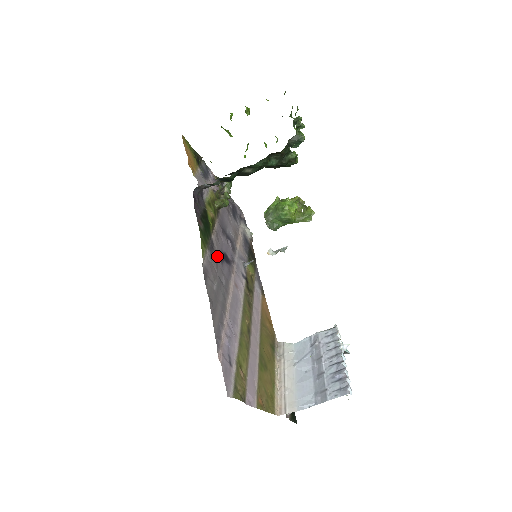
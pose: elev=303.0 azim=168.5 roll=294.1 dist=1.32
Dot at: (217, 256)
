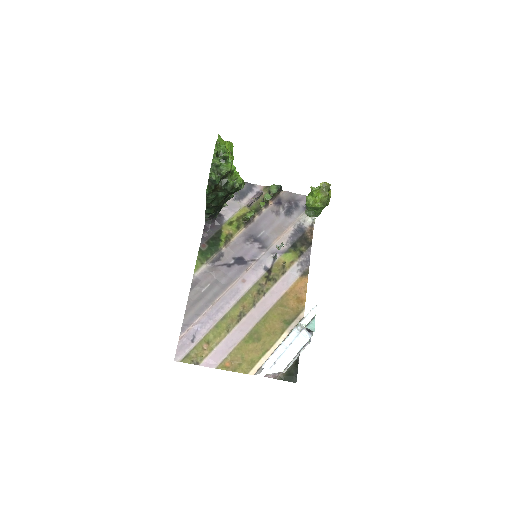
Dot at: (223, 264)
